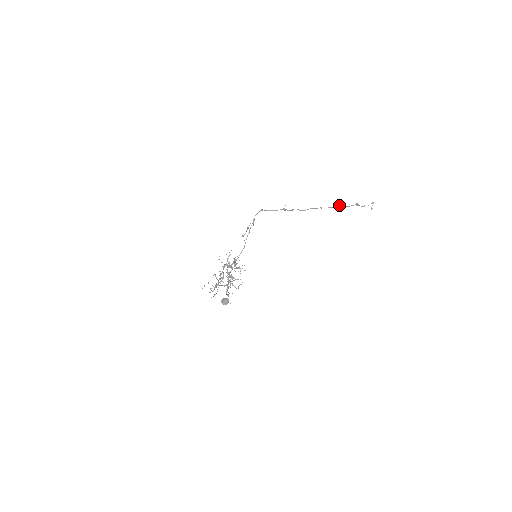
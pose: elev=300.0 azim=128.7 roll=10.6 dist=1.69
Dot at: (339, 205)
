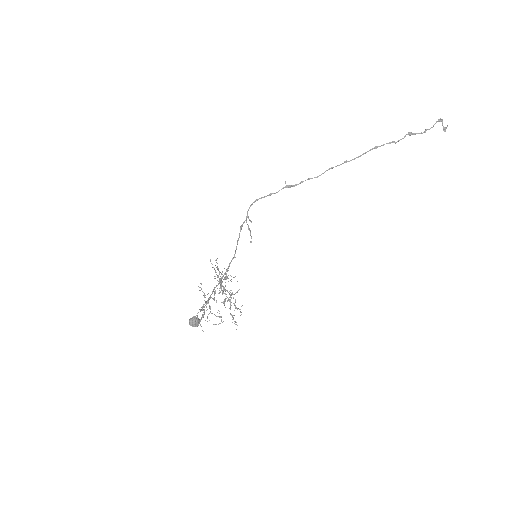
Dot at: occluded
